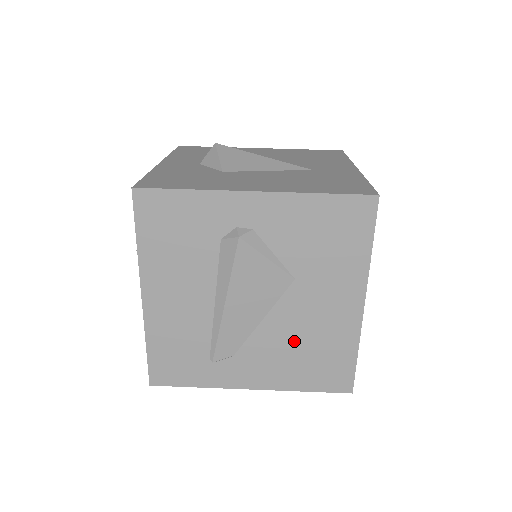
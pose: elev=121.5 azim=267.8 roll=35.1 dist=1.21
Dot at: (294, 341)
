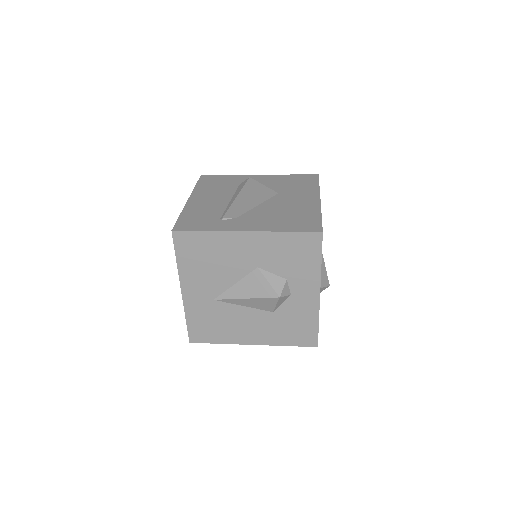
Dot at: (278, 212)
